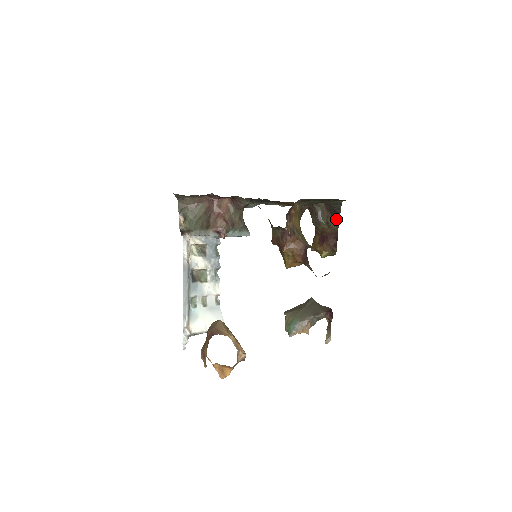
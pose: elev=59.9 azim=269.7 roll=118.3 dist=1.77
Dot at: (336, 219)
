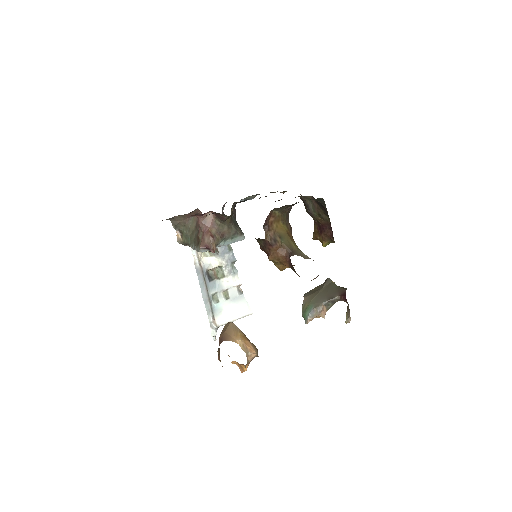
Dot at: (325, 212)
